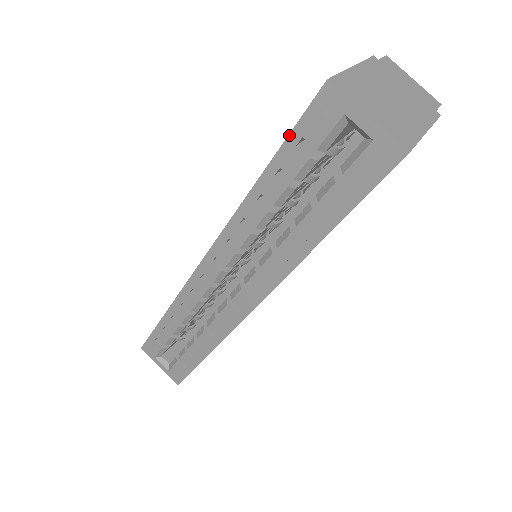
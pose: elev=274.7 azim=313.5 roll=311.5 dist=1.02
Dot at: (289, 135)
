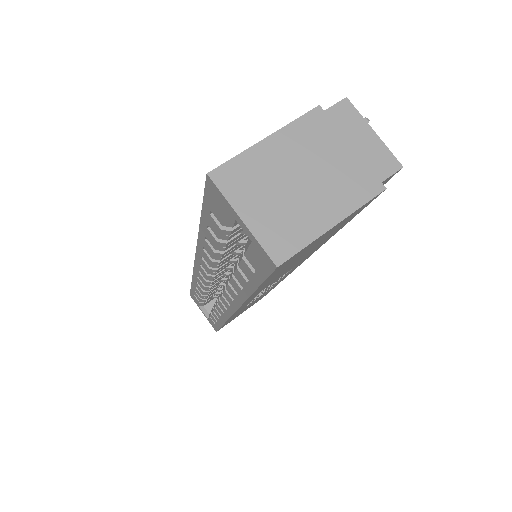
Dot at: (203, 203)
